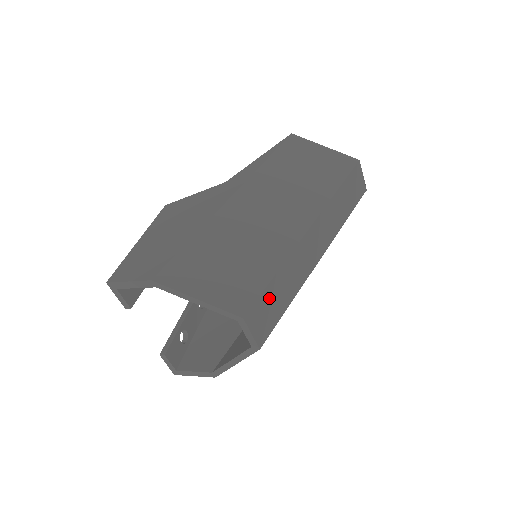
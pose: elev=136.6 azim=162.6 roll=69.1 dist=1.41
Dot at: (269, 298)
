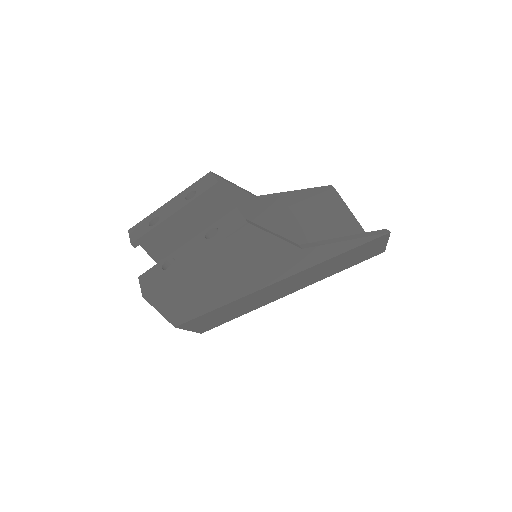
Dot at: occluded
